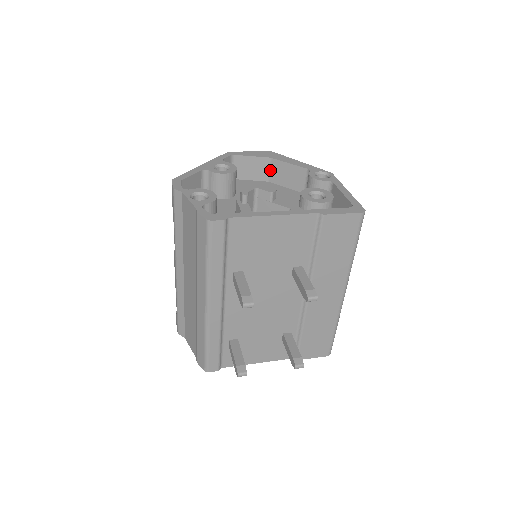
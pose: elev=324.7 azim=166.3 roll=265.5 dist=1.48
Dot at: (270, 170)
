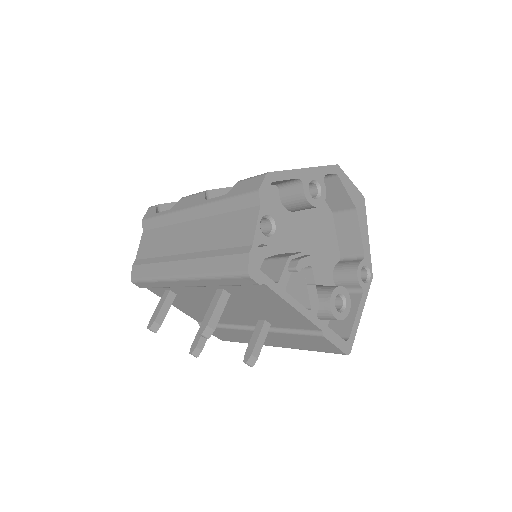
Dot at: (344, 212)
